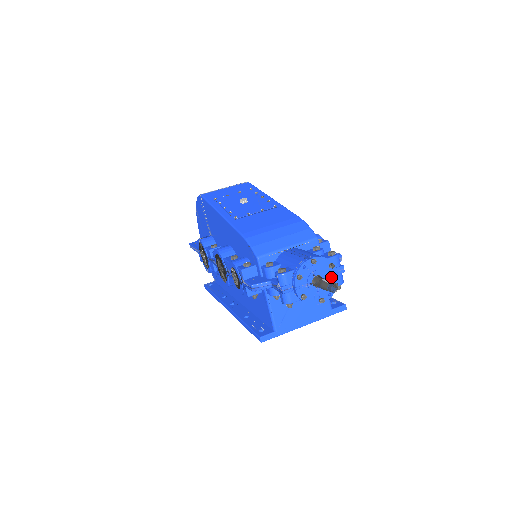
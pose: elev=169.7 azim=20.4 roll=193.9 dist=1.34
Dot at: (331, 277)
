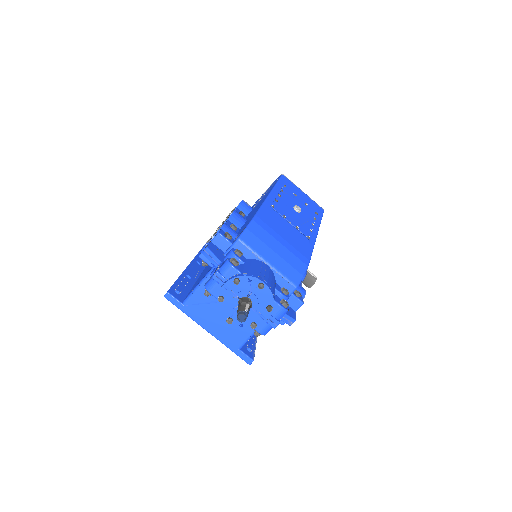
Dot at: (259, 315)
